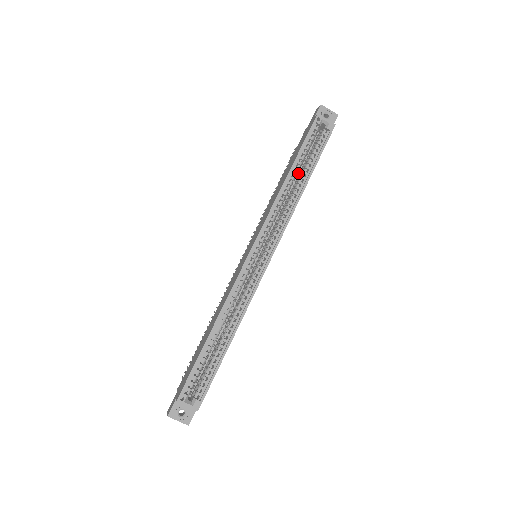
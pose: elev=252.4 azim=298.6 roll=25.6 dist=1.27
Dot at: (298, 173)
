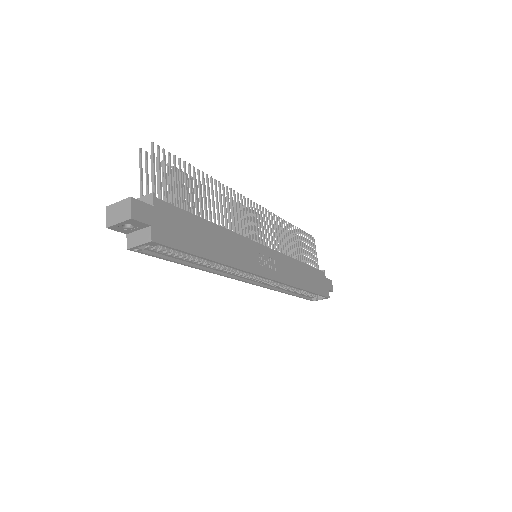
Dot at: occluded
